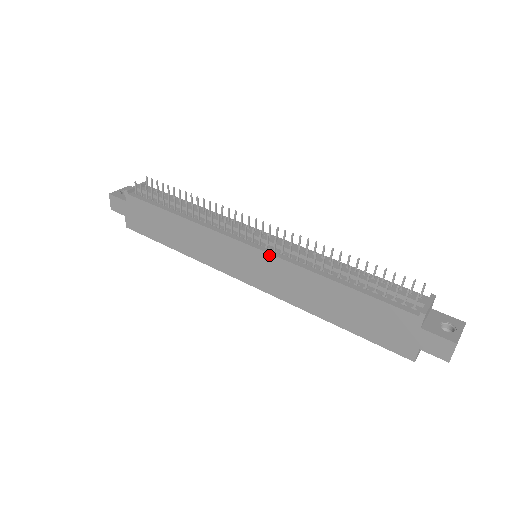
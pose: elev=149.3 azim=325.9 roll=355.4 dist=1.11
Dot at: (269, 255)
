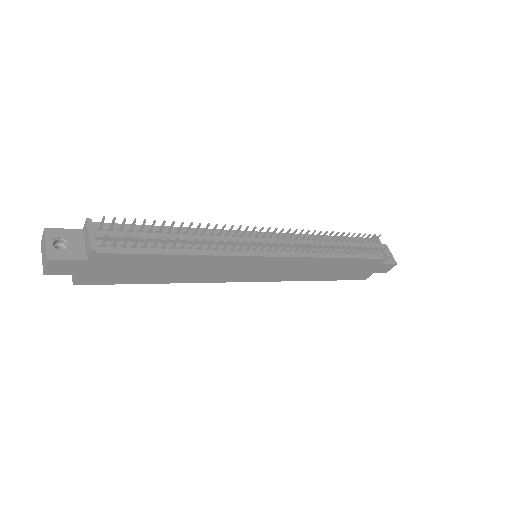
Dot at: (289, 258)
